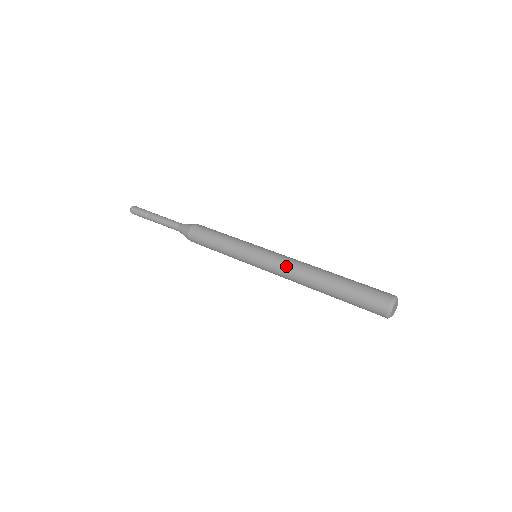
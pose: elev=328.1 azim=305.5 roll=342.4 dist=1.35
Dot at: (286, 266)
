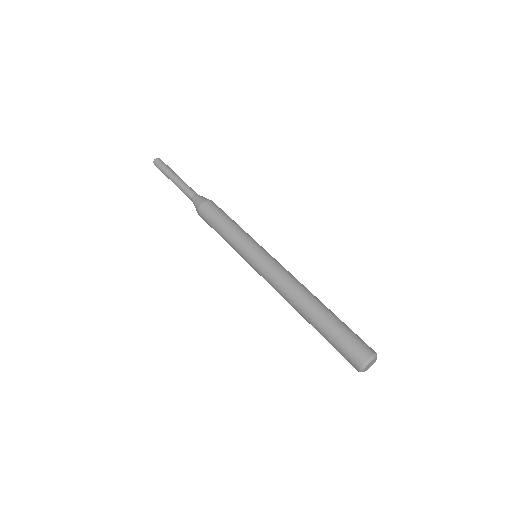
Dot at: (275, 287)
